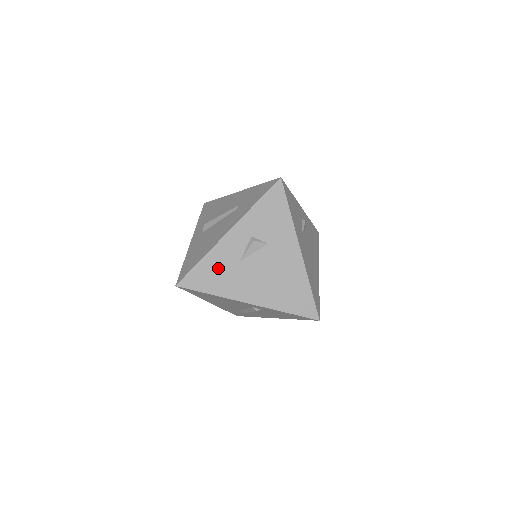
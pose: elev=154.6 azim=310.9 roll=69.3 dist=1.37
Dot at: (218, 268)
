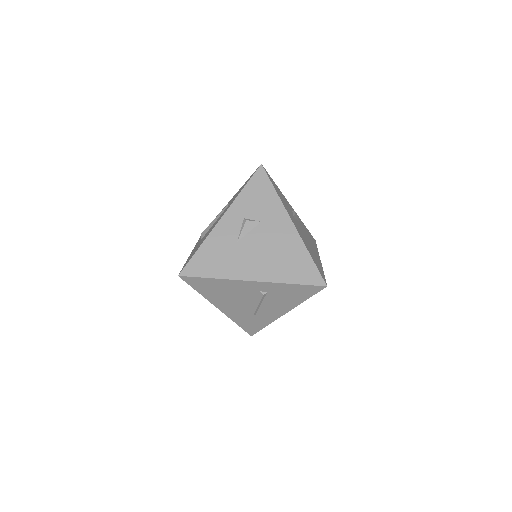
Dot at: (217, 252)
